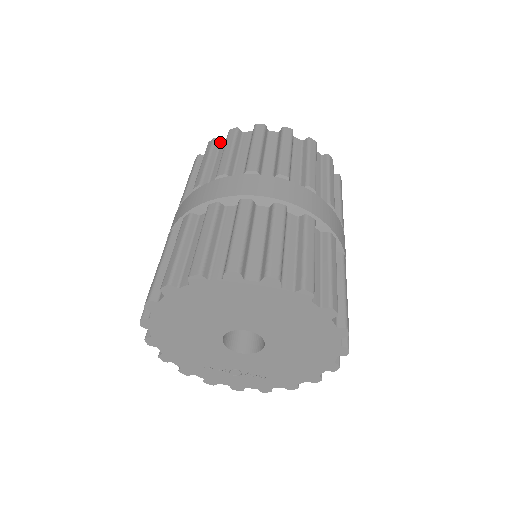
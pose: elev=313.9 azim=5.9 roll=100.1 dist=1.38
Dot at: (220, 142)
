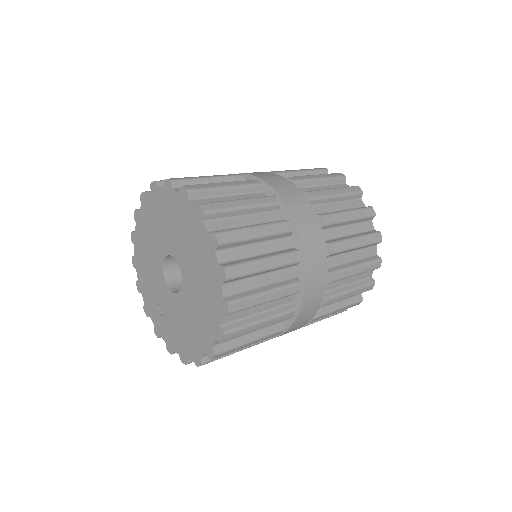
Dot at: occluded
